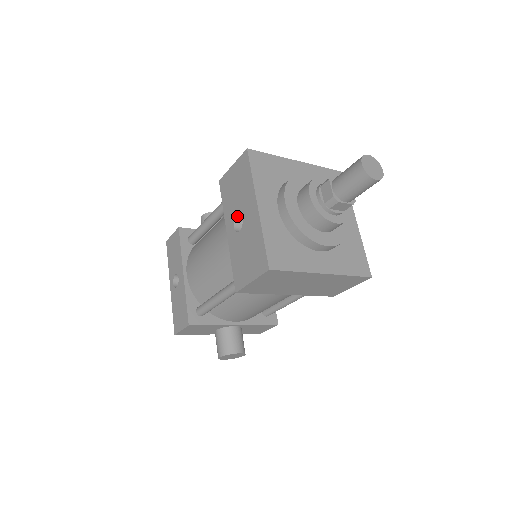
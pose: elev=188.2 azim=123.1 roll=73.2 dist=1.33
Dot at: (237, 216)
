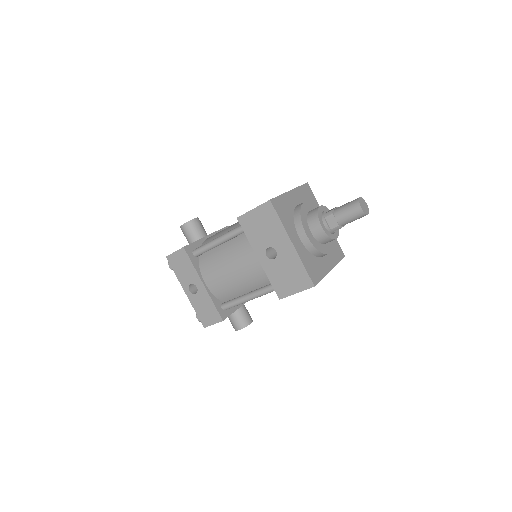
Dot at: (268, 247)
